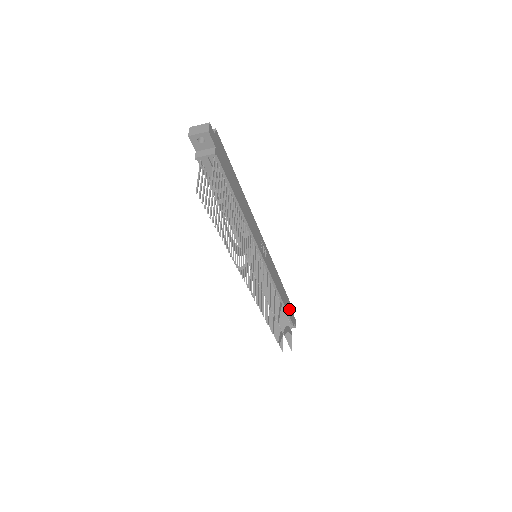
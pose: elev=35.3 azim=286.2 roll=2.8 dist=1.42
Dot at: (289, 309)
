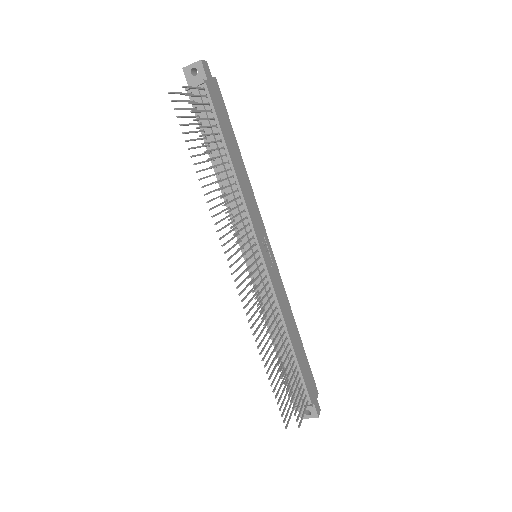
Dot at: (307, 376)
